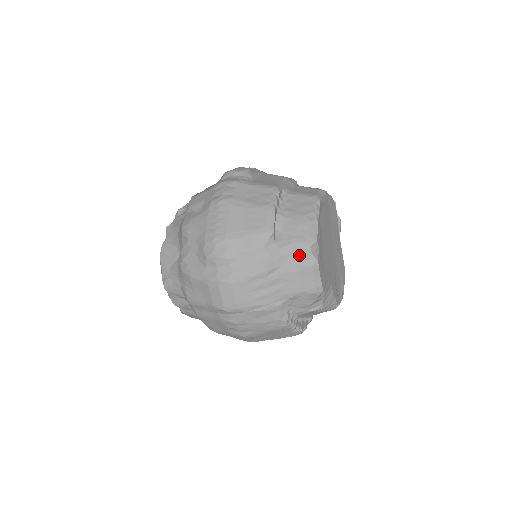
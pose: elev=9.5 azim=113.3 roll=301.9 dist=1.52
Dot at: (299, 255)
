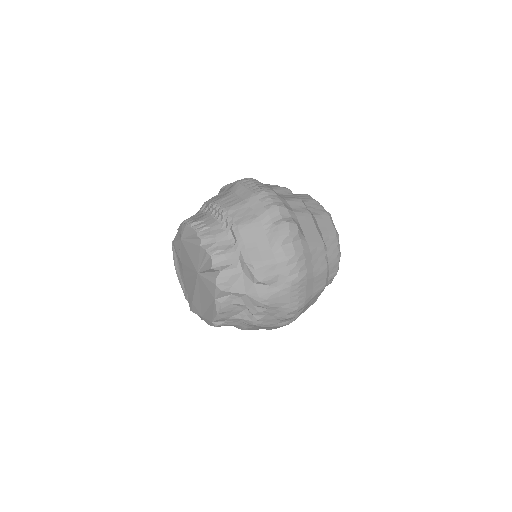
Dot at: (329, 282)
